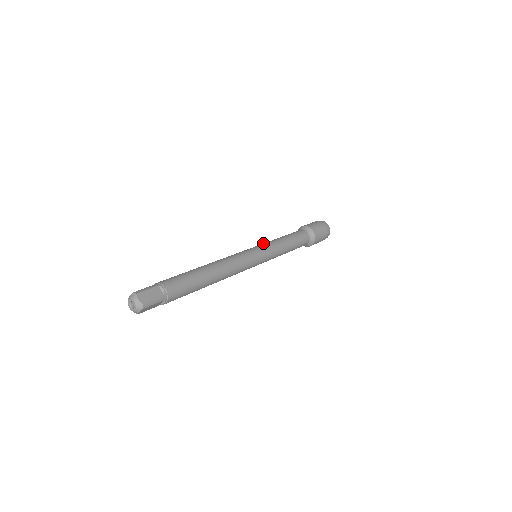
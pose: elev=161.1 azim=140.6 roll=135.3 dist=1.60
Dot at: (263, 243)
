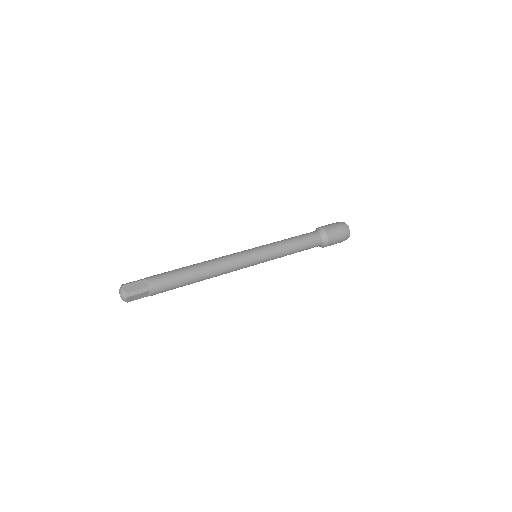
Dot at: occluded
